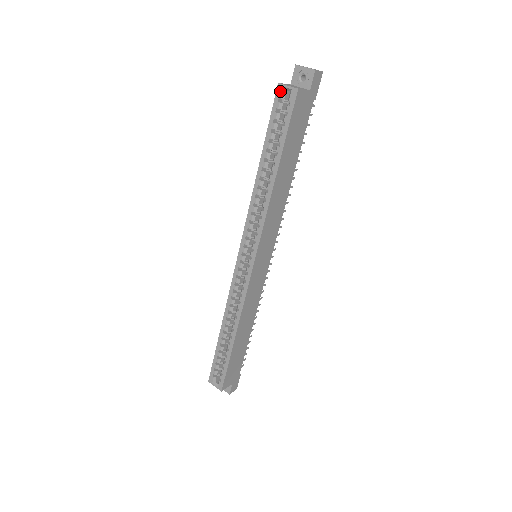
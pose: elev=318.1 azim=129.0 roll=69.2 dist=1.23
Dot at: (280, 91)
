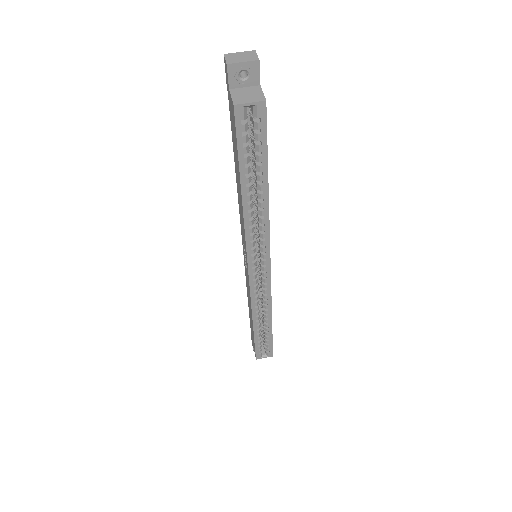
Dot at: (240, 113)
